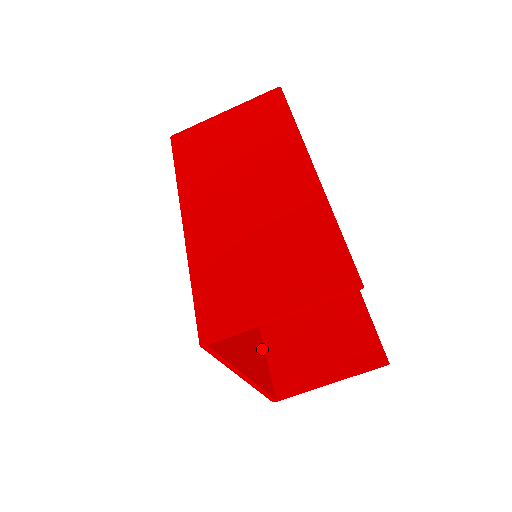
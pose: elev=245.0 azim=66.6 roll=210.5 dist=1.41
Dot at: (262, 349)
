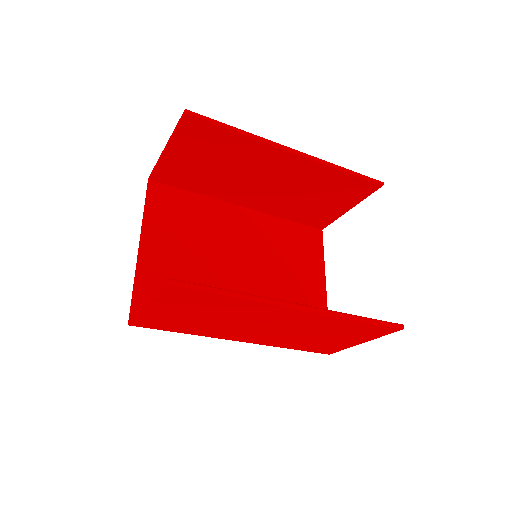
Dot at: (288, 226)
